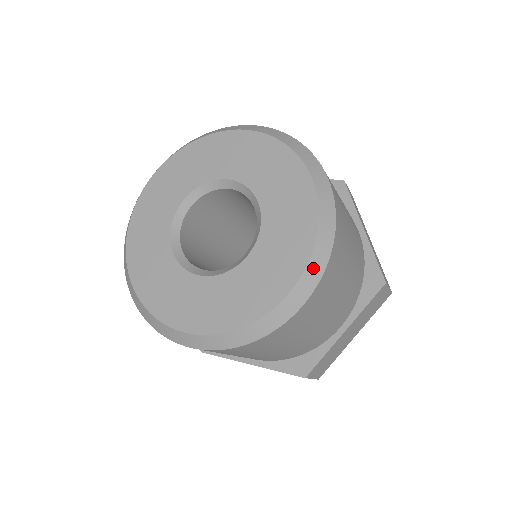
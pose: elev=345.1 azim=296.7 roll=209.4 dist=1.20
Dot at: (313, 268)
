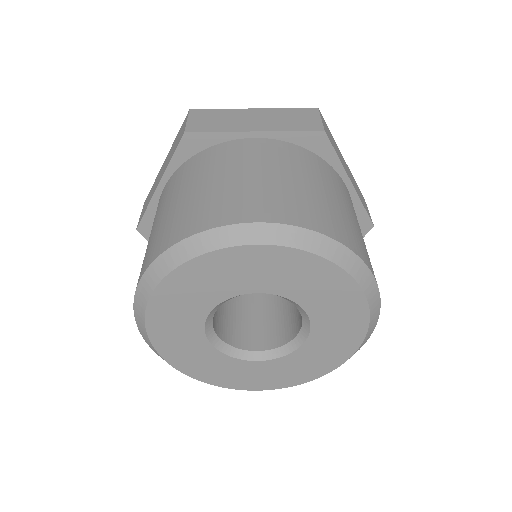
Dot at: (364, 342)
